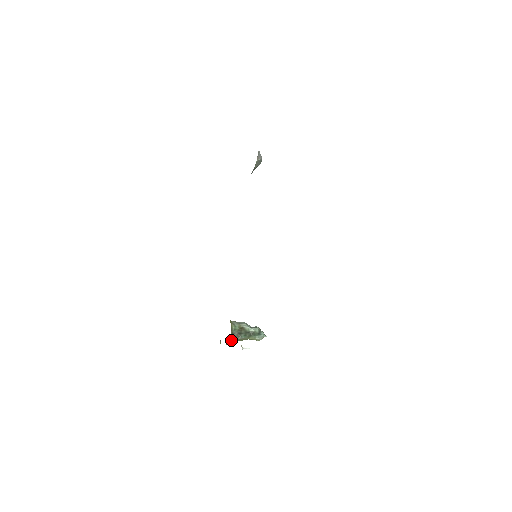
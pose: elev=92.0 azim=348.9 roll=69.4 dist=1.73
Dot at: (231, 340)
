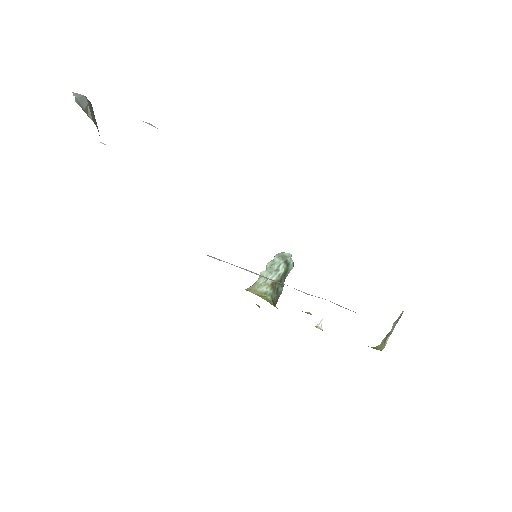
Dot at: (275, 305)
